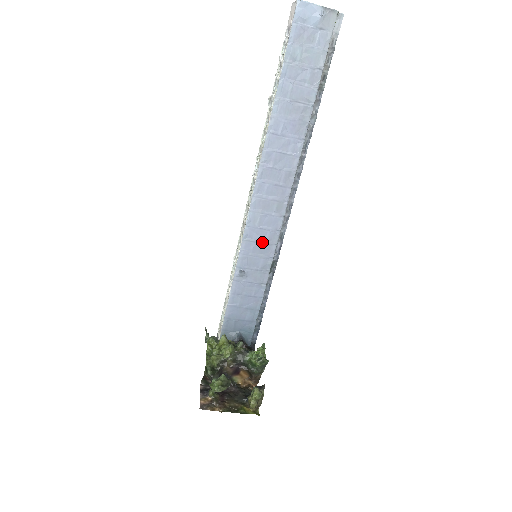
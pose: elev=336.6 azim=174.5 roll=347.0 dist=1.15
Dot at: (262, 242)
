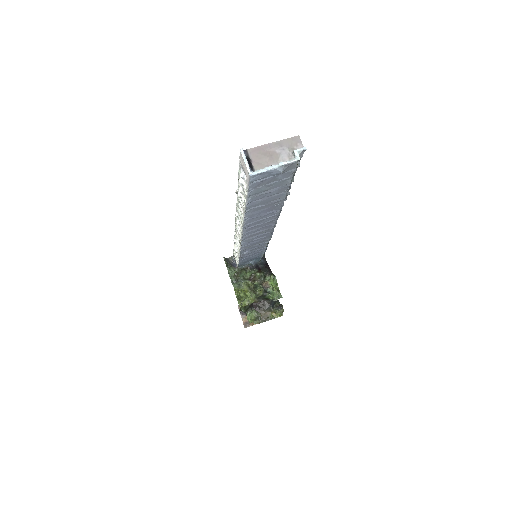
Dot at: (257, 242)
